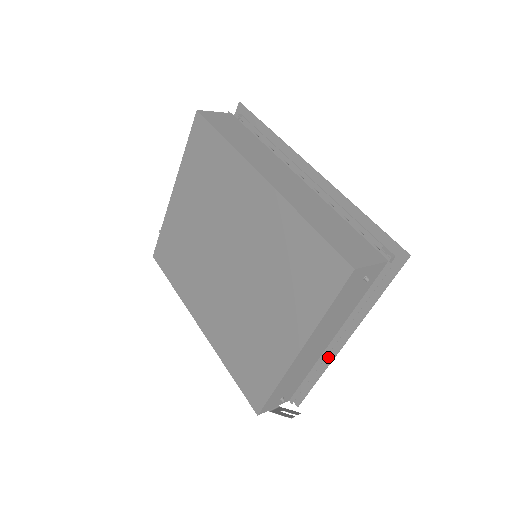
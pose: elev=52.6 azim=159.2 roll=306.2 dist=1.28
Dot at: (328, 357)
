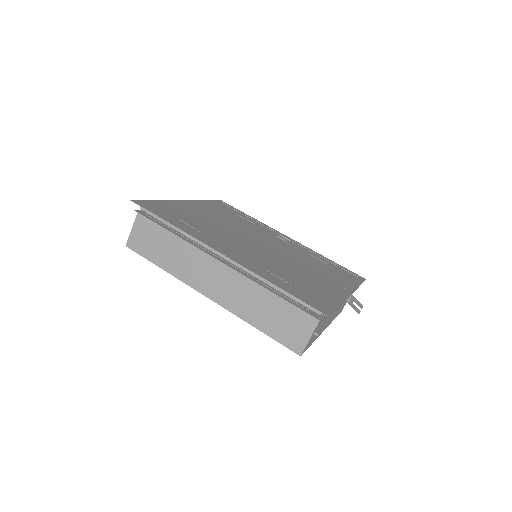
Dot at: (351, 288)
